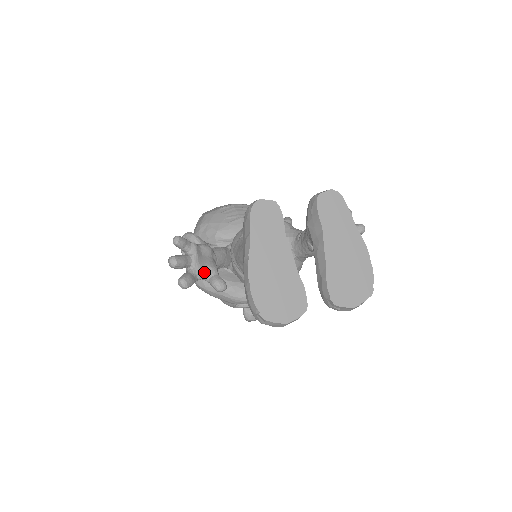
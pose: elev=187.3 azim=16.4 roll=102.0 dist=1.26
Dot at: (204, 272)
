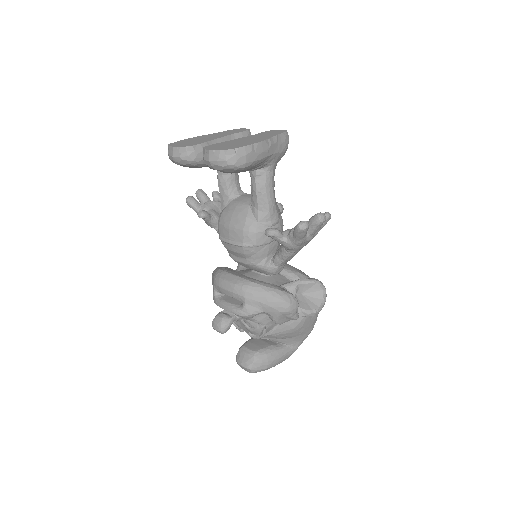
Dot at: (207, 210)
